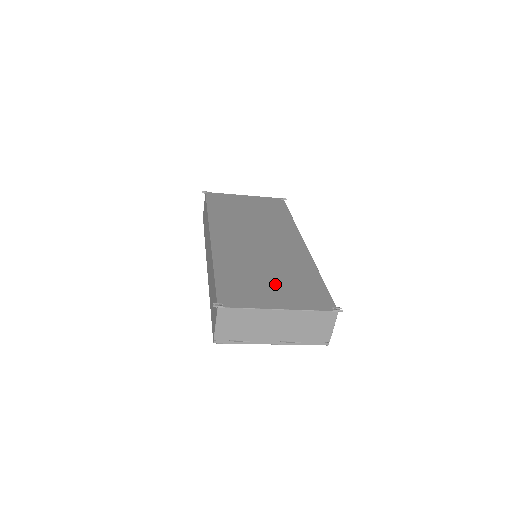
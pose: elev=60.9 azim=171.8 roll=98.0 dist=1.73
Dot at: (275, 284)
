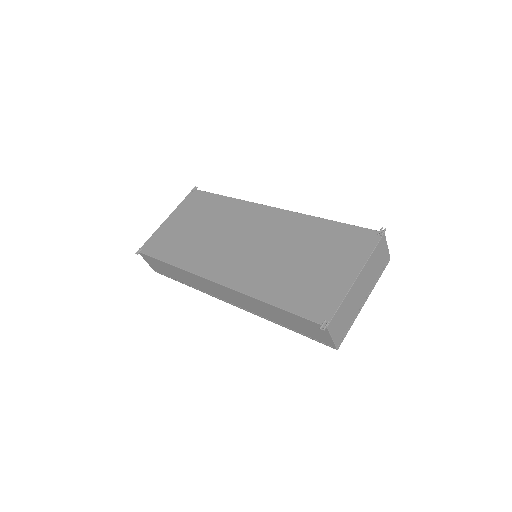
Dot at: (320, 263)
